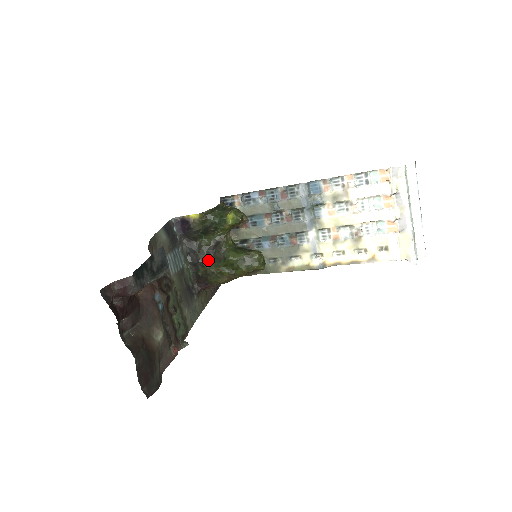
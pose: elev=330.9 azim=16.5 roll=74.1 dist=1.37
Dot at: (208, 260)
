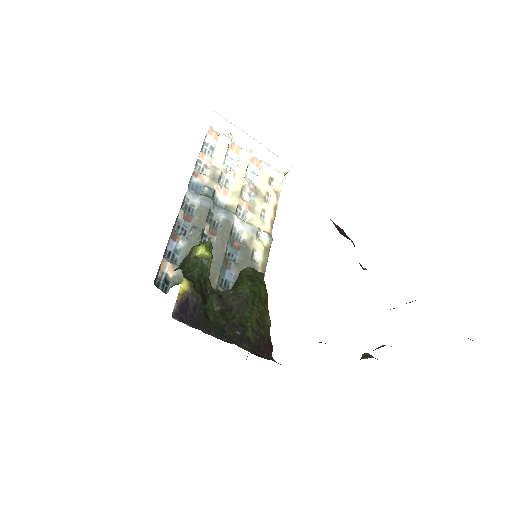
Dot at: (240, 319)
